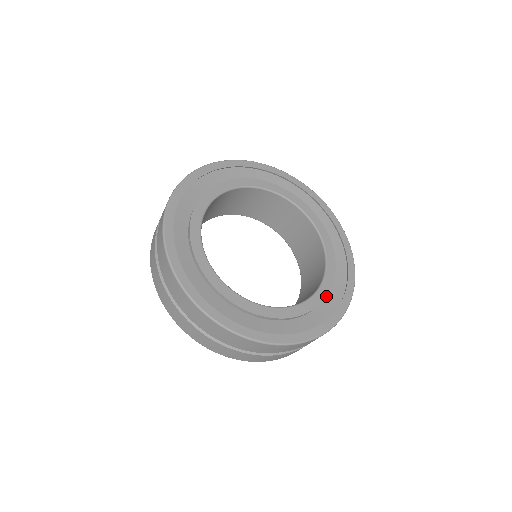
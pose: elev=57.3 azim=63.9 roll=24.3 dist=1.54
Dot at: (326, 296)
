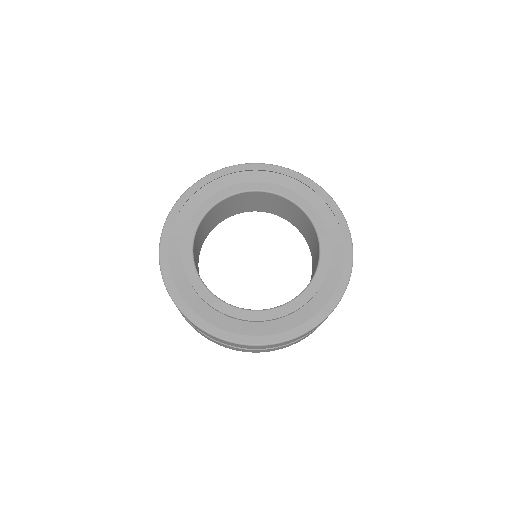
Dot at: (324, 278)
